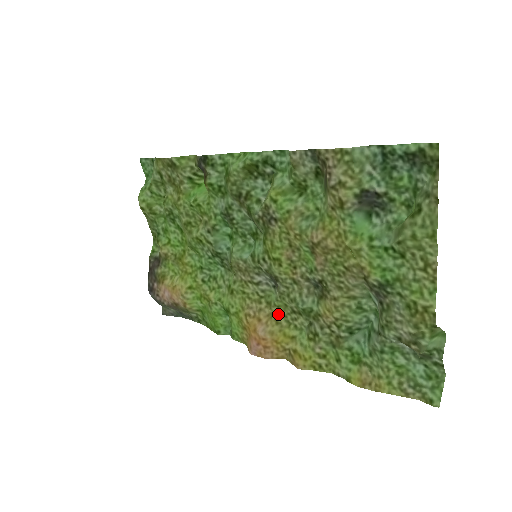
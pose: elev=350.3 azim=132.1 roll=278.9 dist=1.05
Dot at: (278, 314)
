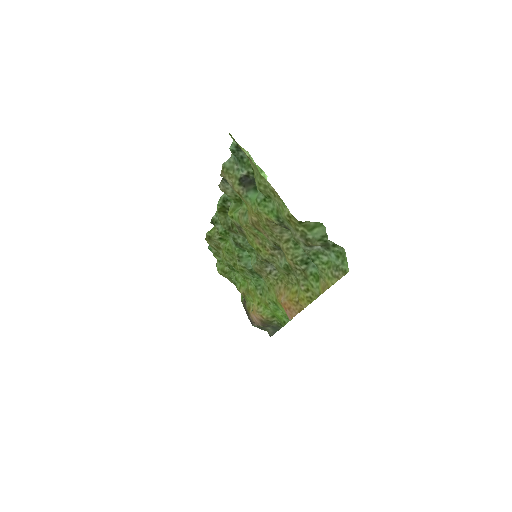
Dot at: (286, 283)
